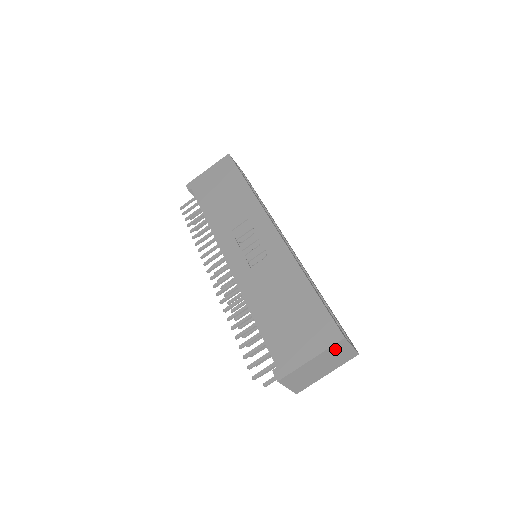
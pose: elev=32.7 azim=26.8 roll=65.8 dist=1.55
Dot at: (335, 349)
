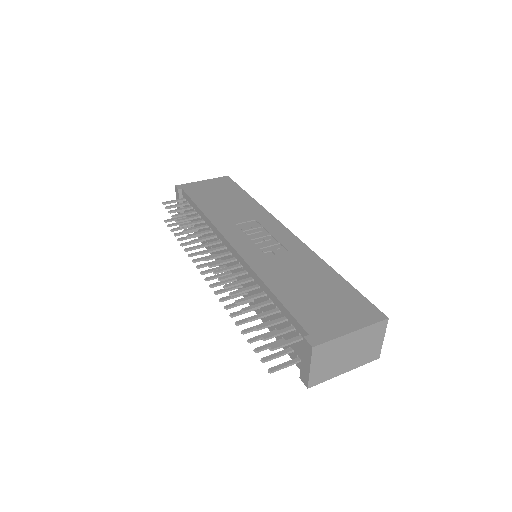
Dot at: (373, 331)
